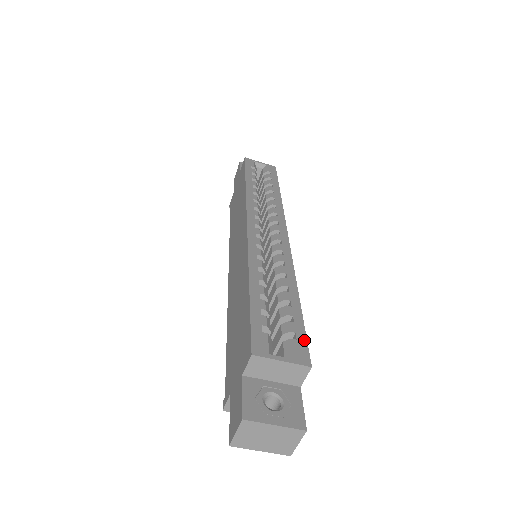
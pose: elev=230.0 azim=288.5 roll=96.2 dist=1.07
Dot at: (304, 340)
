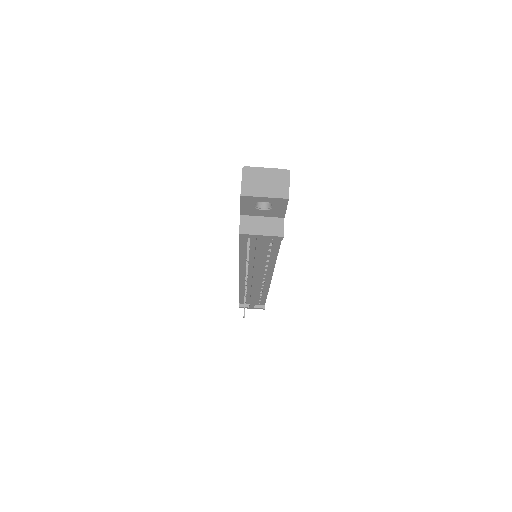
Dot at: occluded
